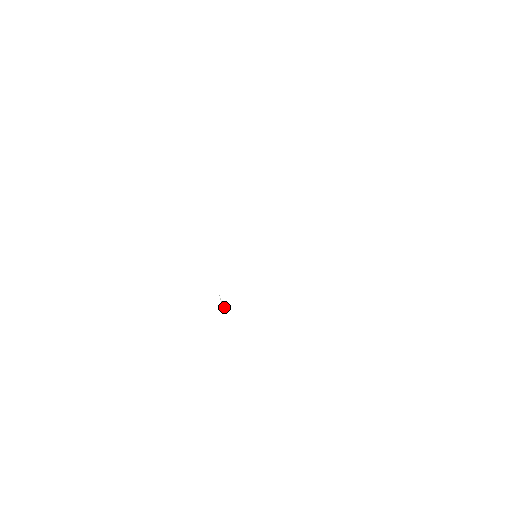
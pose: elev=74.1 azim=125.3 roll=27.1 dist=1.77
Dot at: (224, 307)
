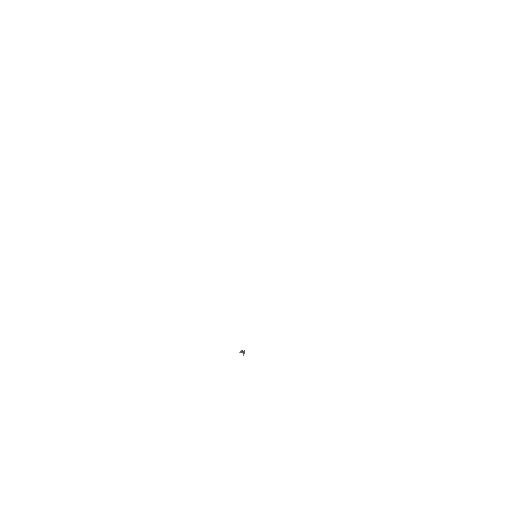
Dot at: (239, 352)
